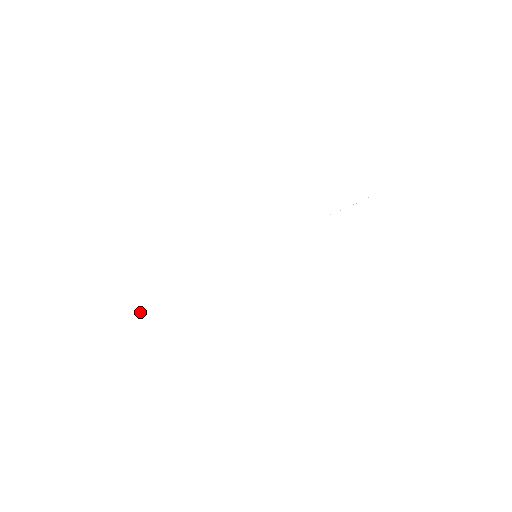
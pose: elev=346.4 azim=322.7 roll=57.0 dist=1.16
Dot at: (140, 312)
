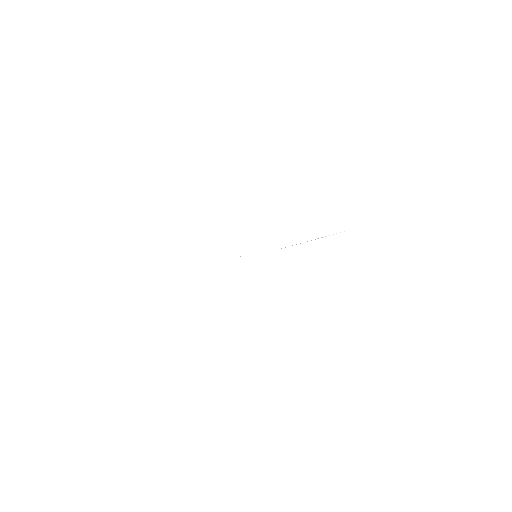
Dot at: occluded
